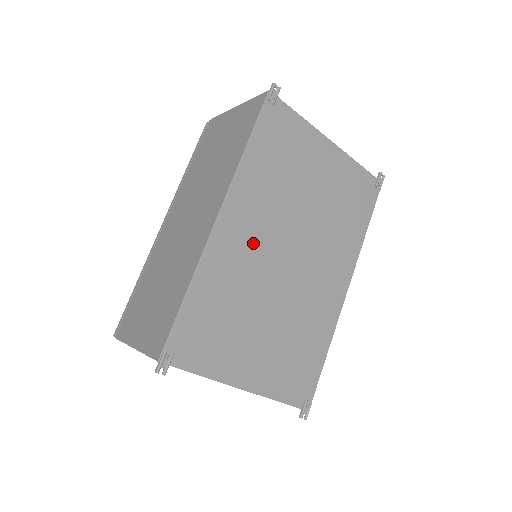
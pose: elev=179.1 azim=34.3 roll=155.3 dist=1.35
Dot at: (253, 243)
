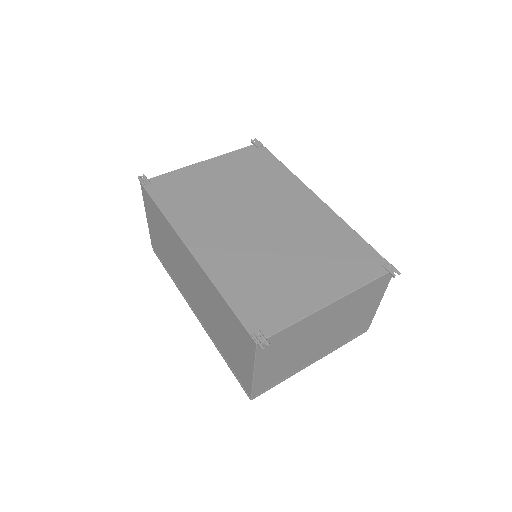
Dot at: (227, 240)
